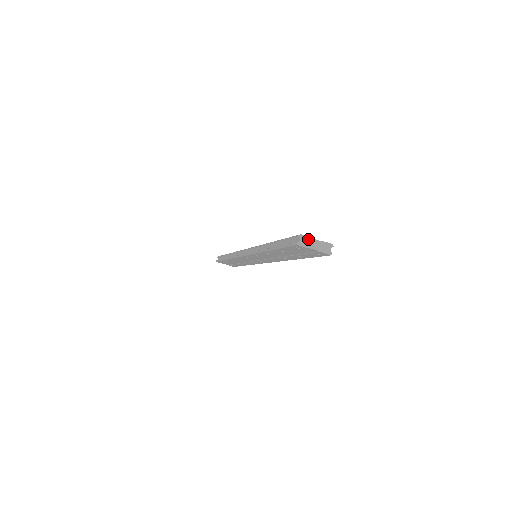
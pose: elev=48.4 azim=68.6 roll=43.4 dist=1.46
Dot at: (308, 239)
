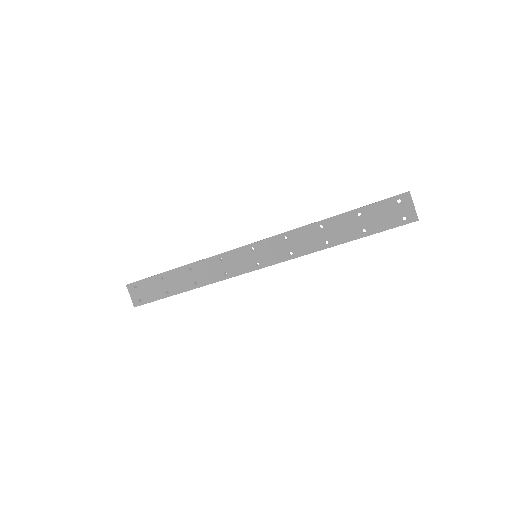
Dot at: occluded
